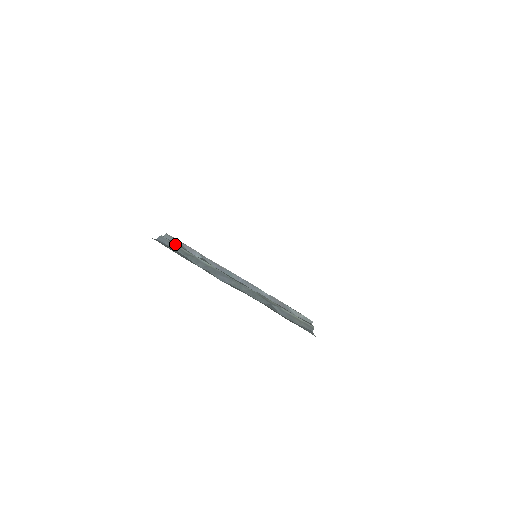
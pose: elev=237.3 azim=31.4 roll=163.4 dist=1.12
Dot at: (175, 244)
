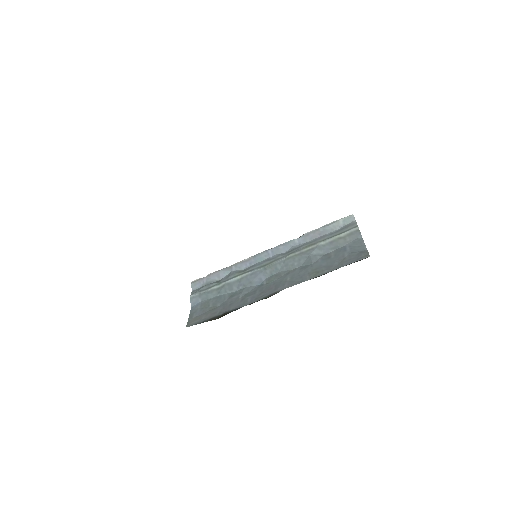
Dot at: (204, 291)
